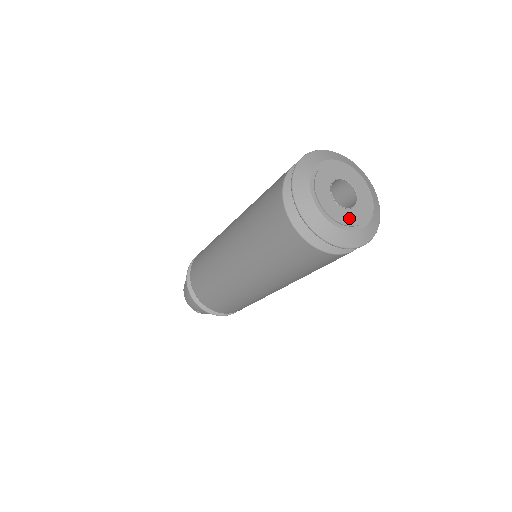
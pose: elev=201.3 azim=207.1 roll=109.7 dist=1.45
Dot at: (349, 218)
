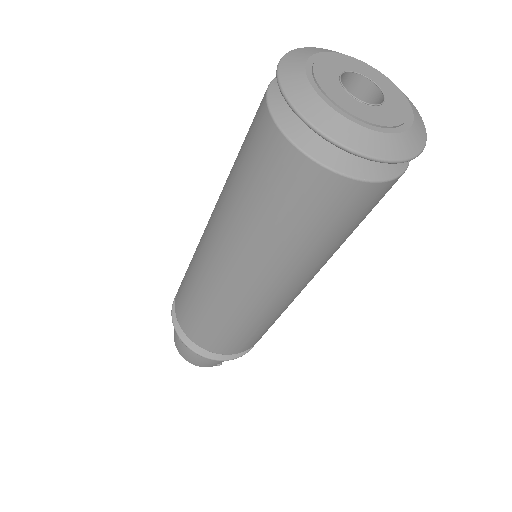
Dot at: (395, 113)
